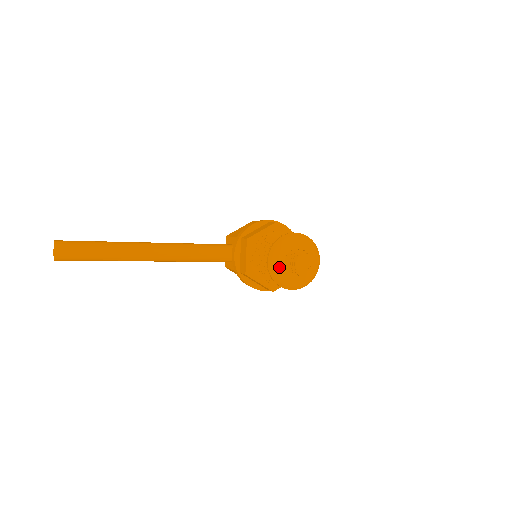
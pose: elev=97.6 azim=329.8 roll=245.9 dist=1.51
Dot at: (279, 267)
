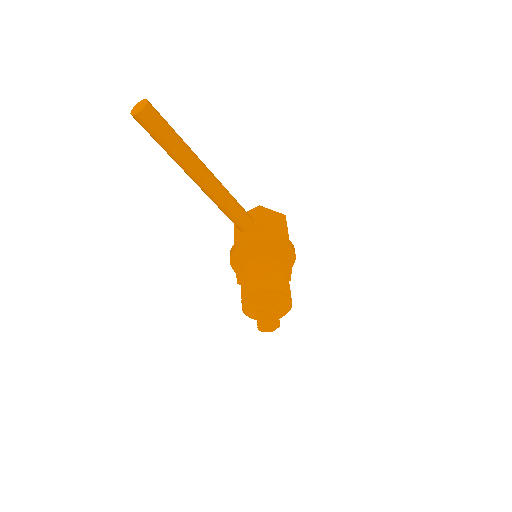
Dot at: (255, 303)
